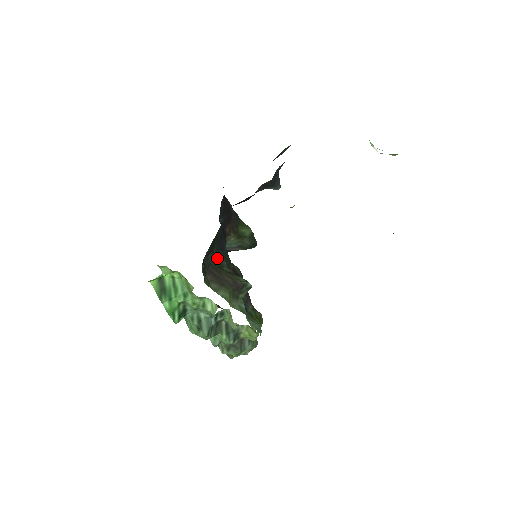
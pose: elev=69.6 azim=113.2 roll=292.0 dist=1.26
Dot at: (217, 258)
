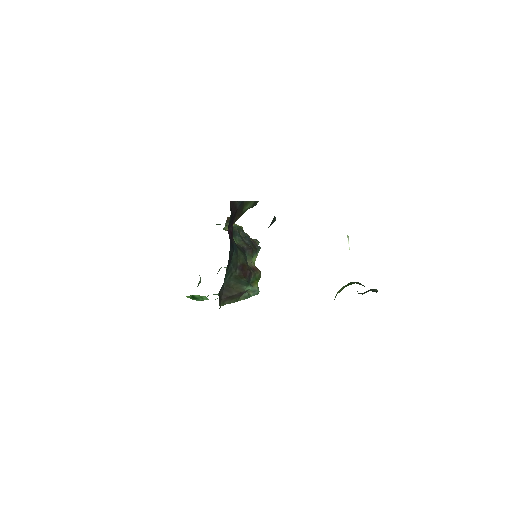
Dot at: (228, 274)
